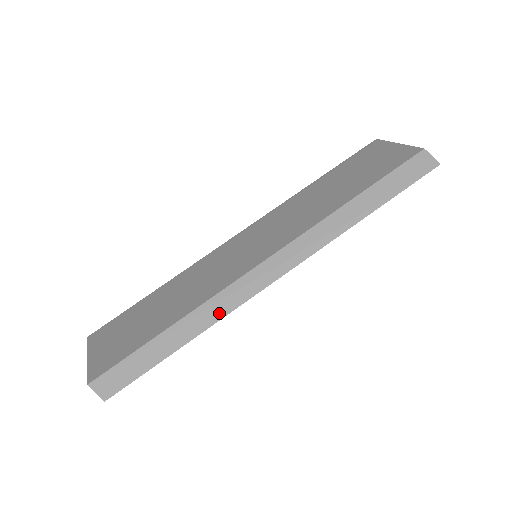
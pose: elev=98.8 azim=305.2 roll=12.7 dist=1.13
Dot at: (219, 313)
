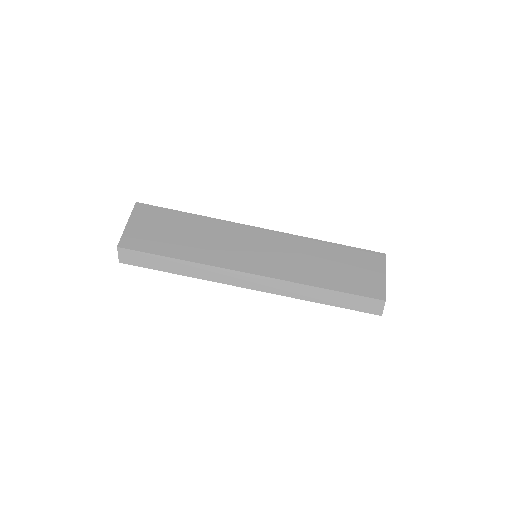
Dot at: (207, 276)
